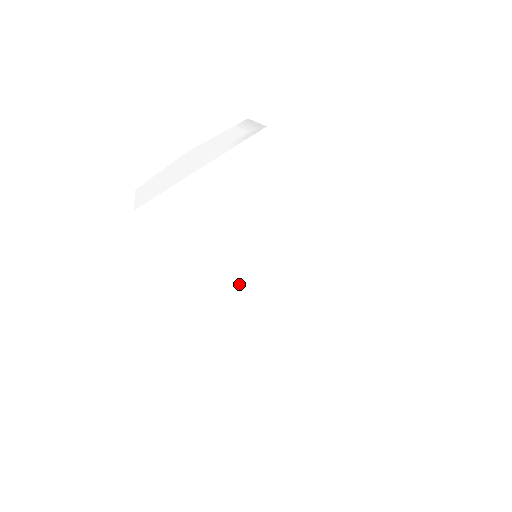
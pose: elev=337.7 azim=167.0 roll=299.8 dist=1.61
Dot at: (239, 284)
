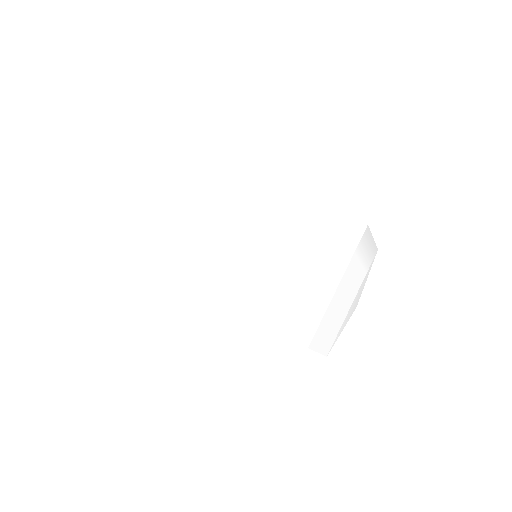
Dot at: (226, 265)
